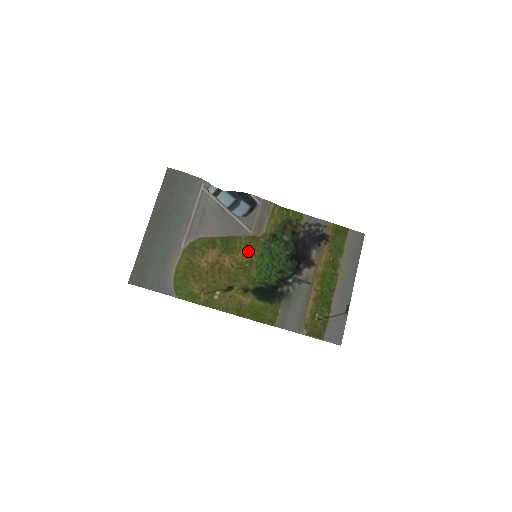
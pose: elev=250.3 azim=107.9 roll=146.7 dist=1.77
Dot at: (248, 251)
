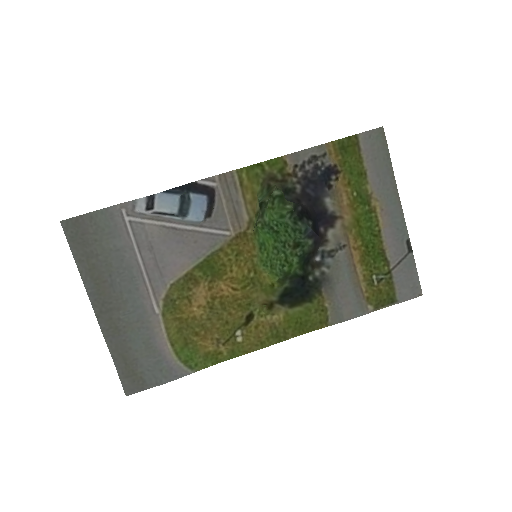
Dot at: (242, 258)
